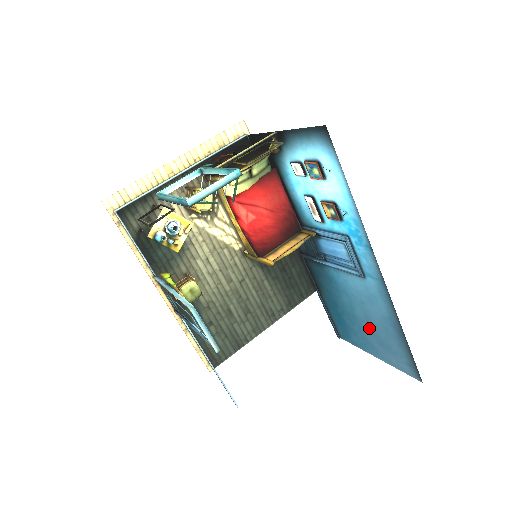
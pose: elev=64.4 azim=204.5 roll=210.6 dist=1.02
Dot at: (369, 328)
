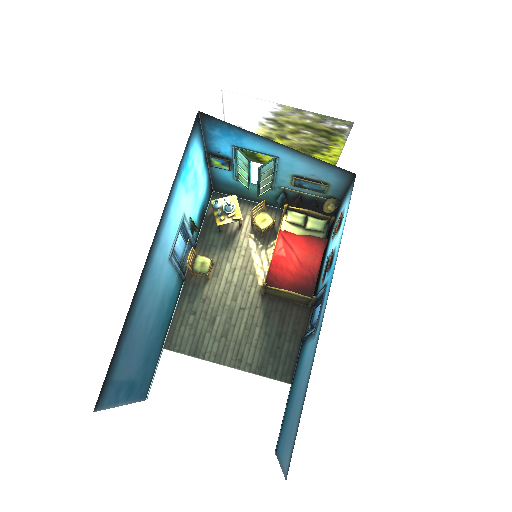
Dot at: (293, 413)
